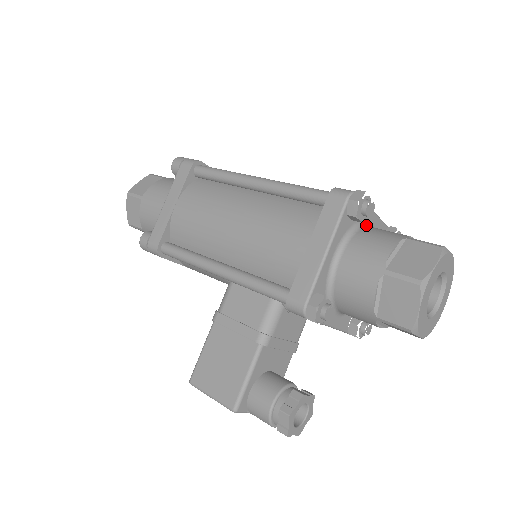
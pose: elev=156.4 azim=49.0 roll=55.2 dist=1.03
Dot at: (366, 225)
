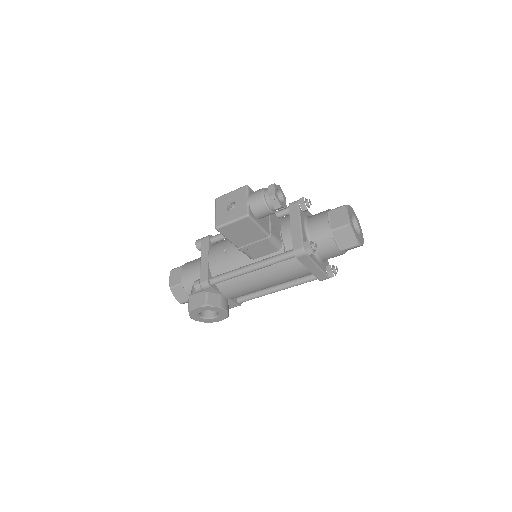
Dot at: occluded
